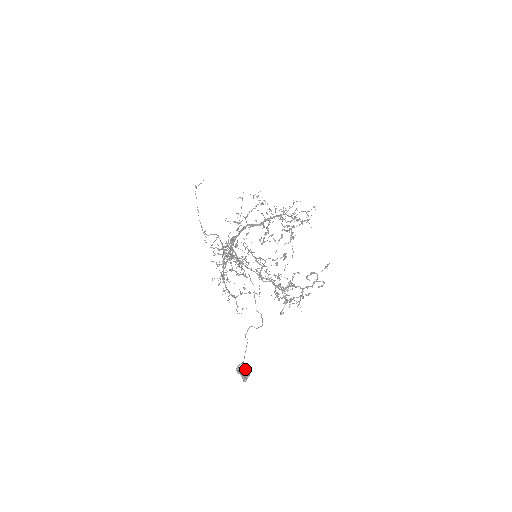
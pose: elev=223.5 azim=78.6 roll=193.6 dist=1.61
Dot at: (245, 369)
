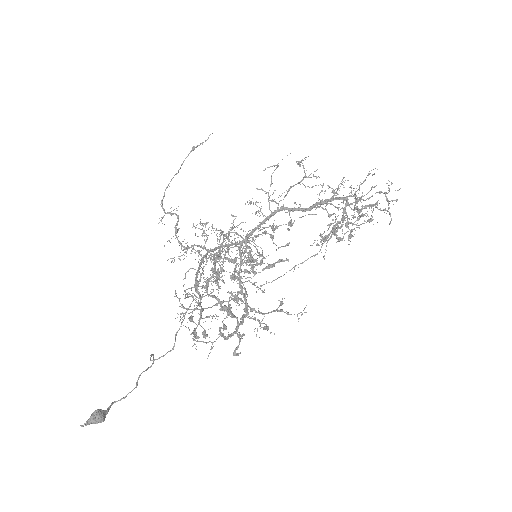
Dot at: (97, 409)
